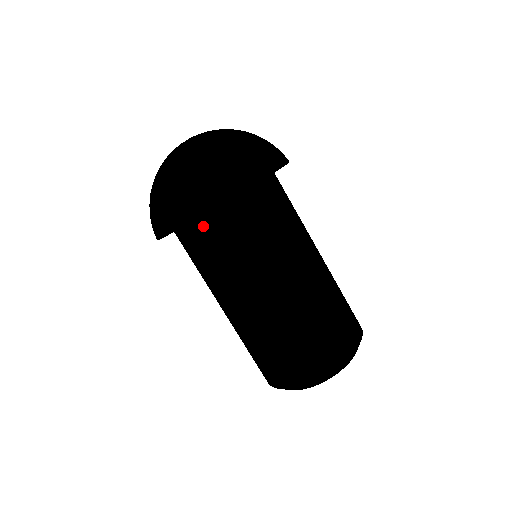
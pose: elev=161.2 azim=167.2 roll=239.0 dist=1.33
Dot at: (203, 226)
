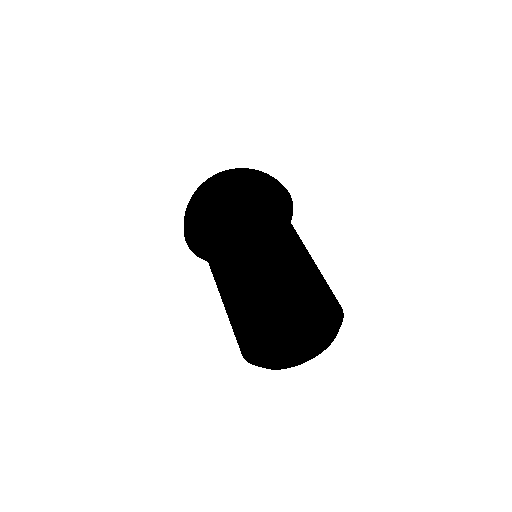
Dot at: (201, 223)
